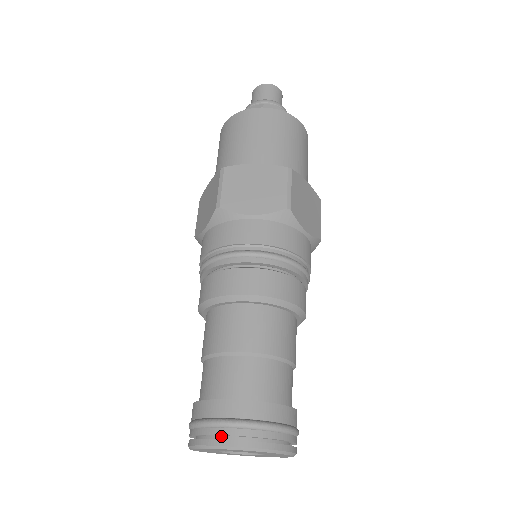
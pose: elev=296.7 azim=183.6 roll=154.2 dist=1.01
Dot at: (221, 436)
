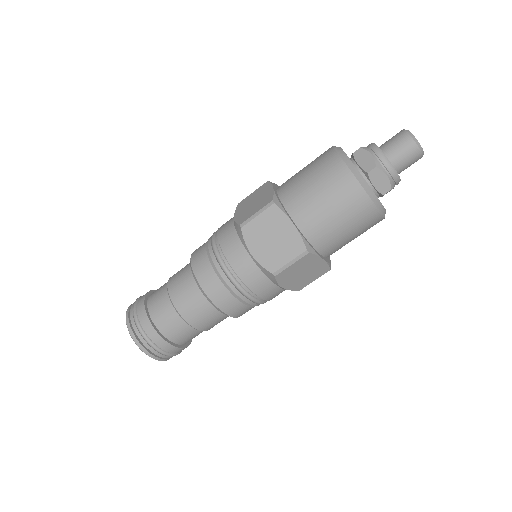
Dot at: (135, 327)
